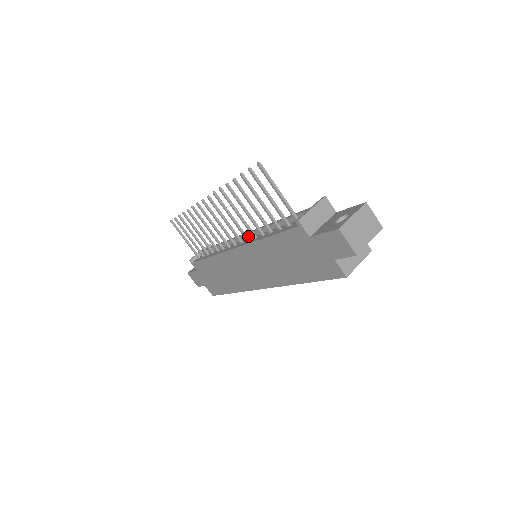
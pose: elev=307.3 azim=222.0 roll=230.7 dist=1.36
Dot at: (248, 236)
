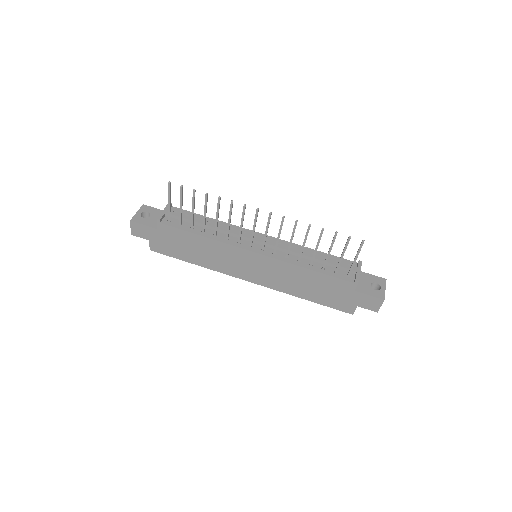
Dot at: (270, 246)
